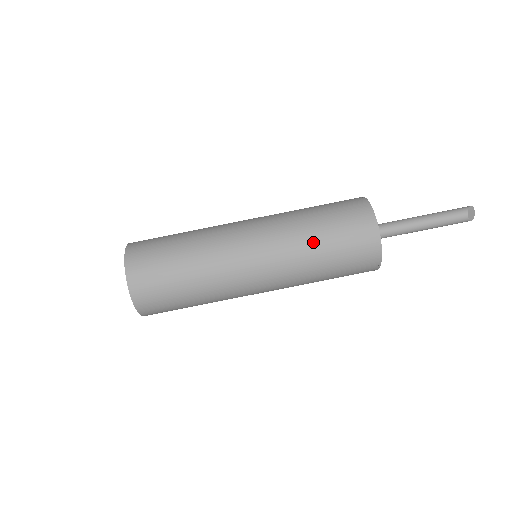
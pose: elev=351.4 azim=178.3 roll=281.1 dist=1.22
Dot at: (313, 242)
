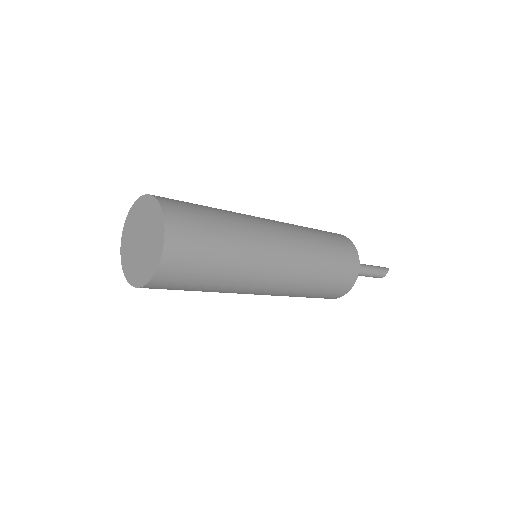
Dot at: (312, 288)
